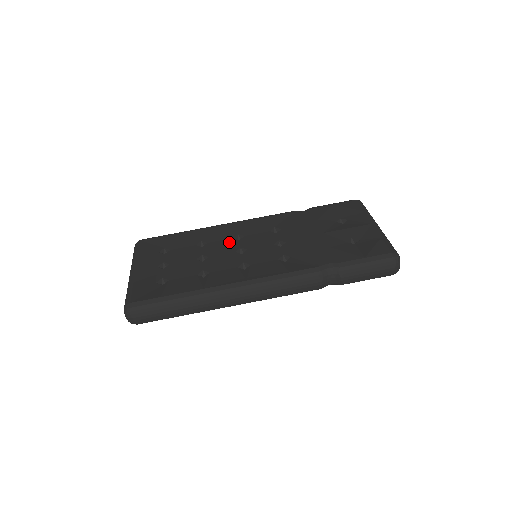
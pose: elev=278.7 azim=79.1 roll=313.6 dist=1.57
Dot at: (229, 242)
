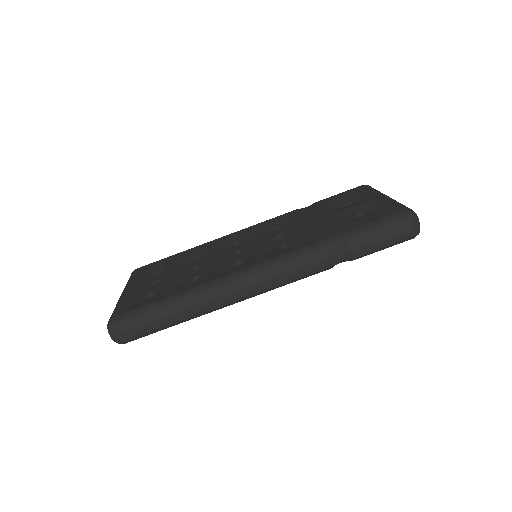
Dot at: (226, 249)
